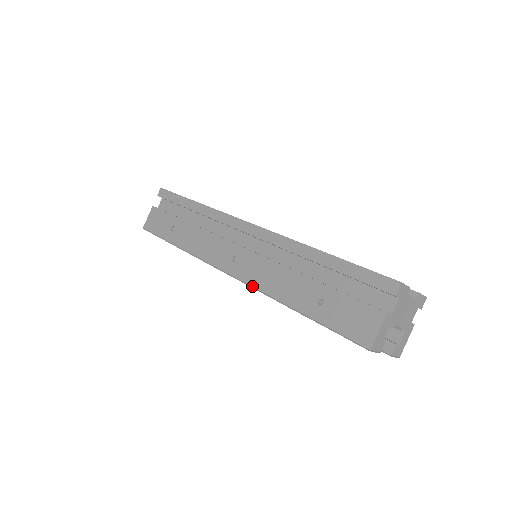
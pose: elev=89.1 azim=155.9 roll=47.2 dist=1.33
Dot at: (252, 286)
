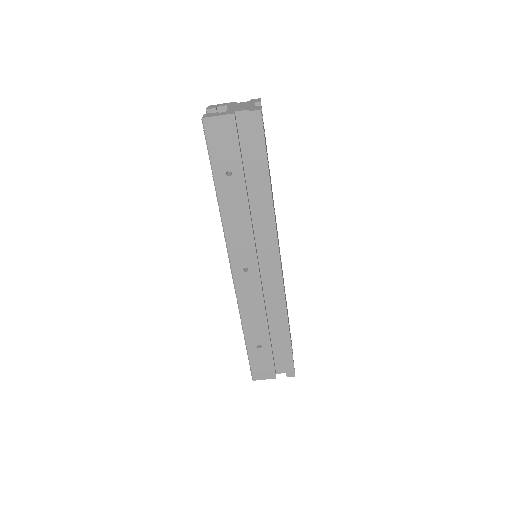
Dot at: (238, 299)
